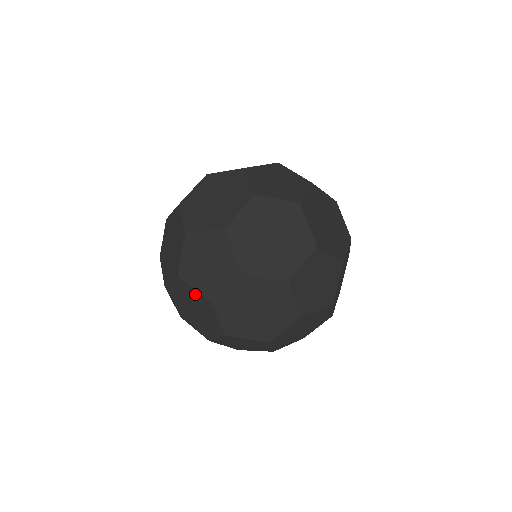
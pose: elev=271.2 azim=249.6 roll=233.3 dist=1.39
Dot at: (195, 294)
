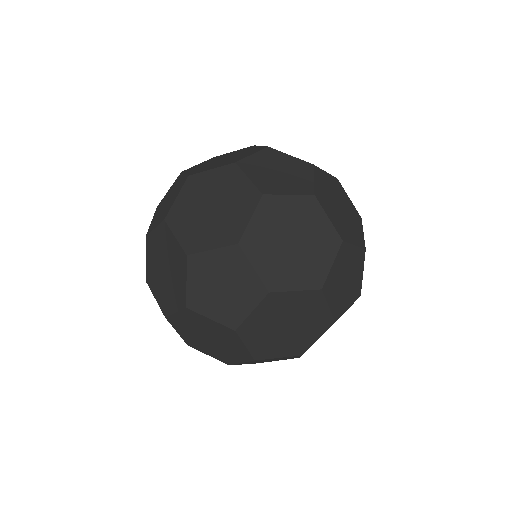
Dot at: (212, 324)
